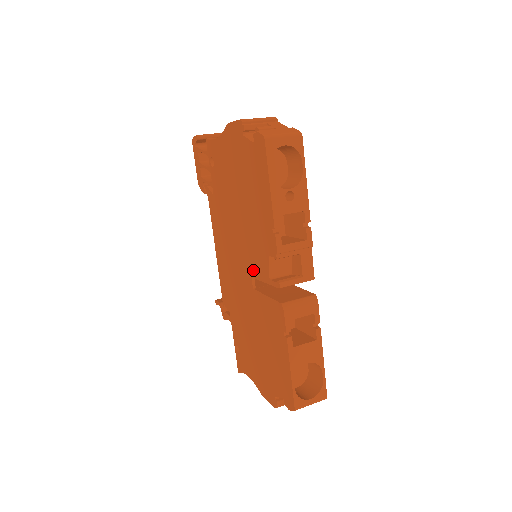
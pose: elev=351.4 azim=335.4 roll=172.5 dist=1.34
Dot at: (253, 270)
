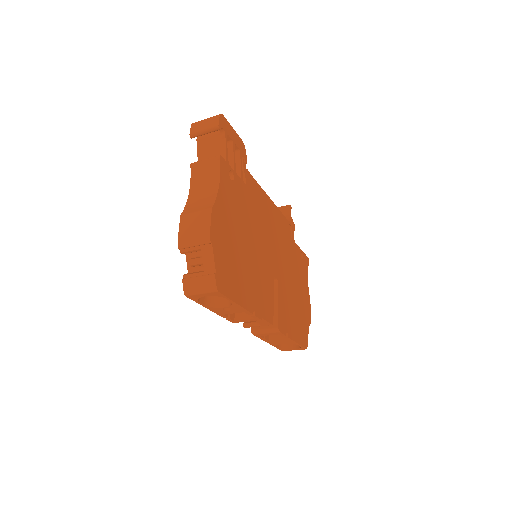
Dot at: occluded
